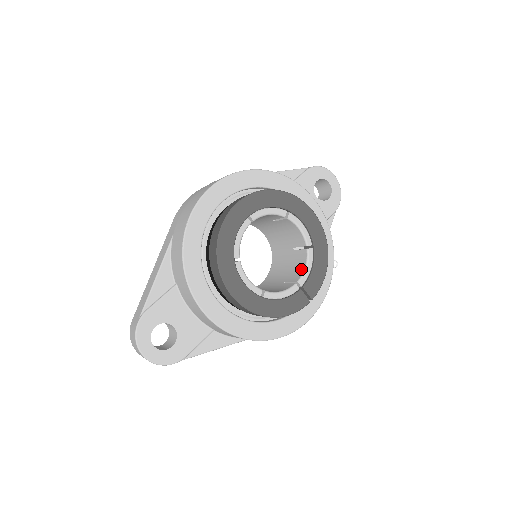
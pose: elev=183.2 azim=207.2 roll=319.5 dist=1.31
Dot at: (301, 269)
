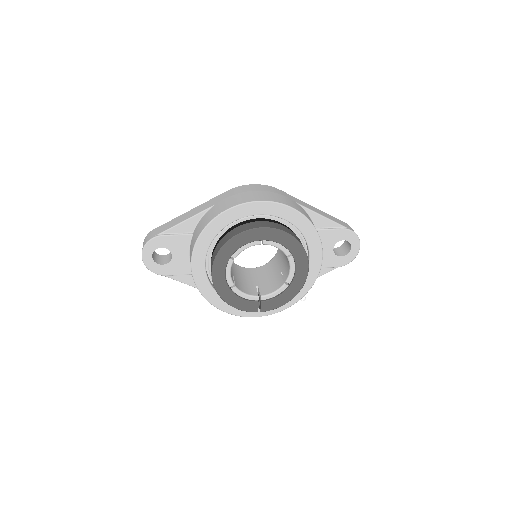
Dot at: (271, 290)
